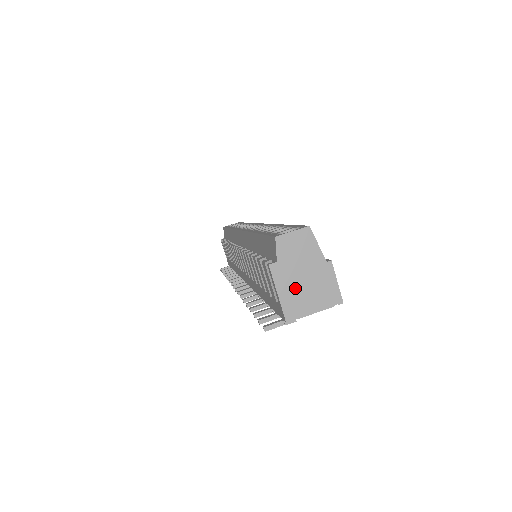
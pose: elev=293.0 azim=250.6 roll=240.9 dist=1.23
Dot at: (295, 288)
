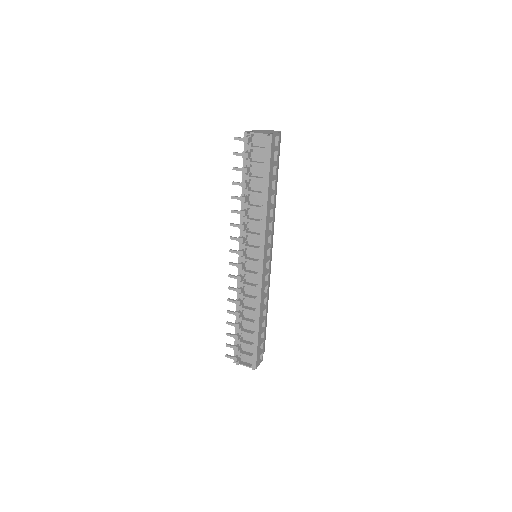
Dot at: occluded
